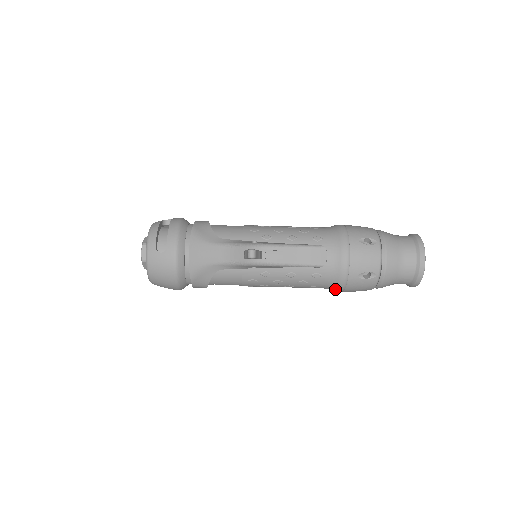
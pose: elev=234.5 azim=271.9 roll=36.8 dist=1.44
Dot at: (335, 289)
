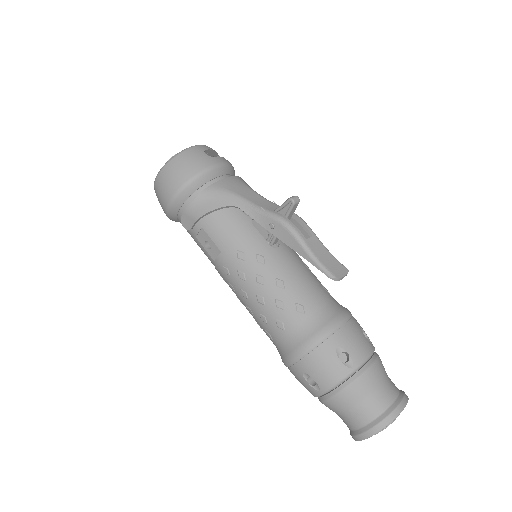
Dot at: (298, 346)
